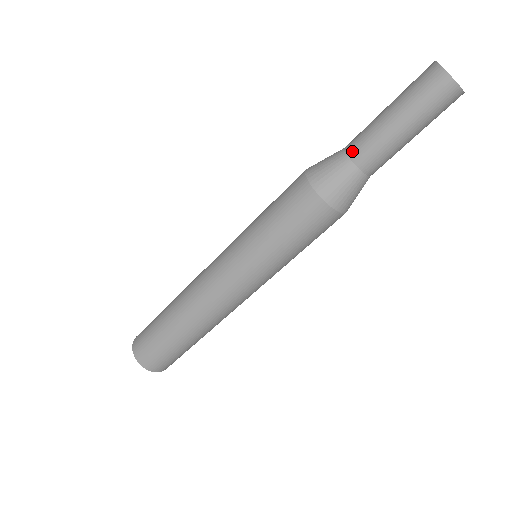
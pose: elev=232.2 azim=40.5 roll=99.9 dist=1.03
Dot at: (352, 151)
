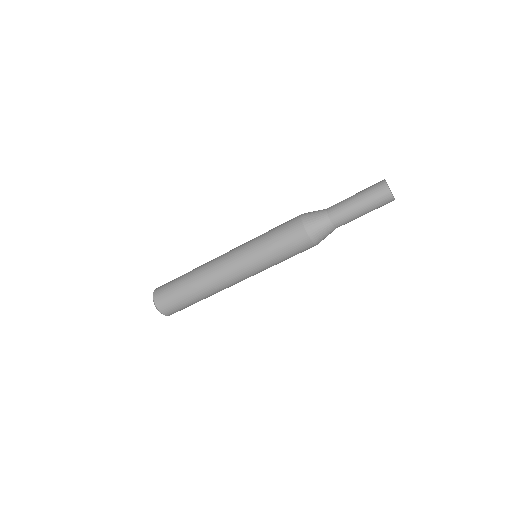
Dot at: (329, 208)
